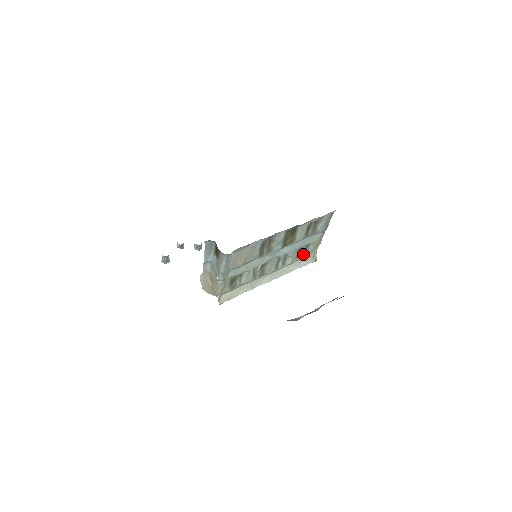
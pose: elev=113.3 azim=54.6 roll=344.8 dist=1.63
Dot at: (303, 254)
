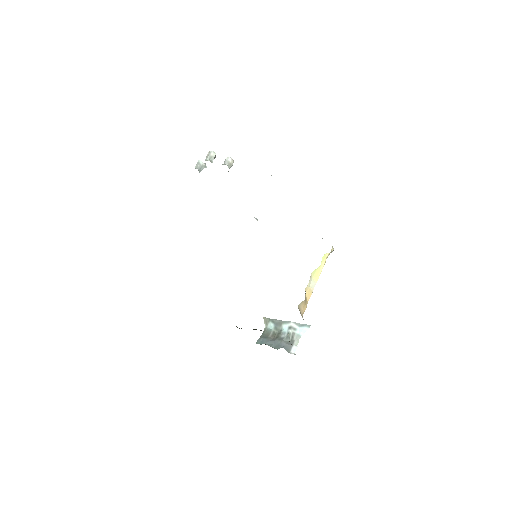
Dot at: occluded
